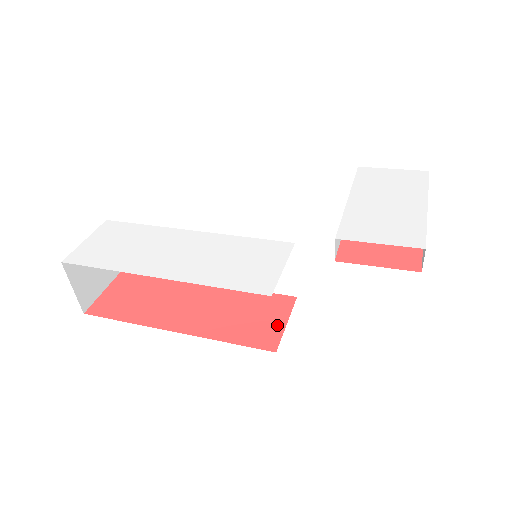
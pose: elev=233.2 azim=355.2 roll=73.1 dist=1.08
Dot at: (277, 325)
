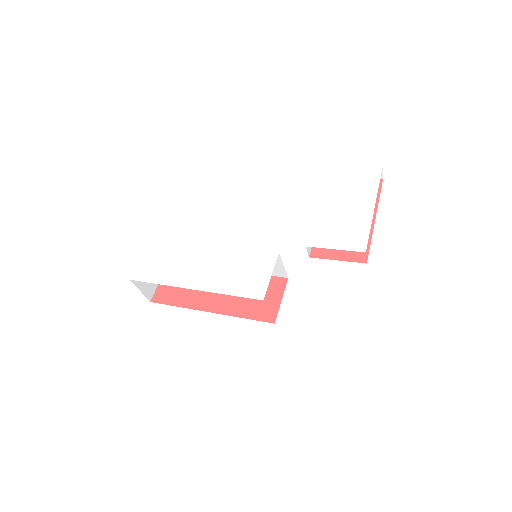
Dot at: (275, 302)
